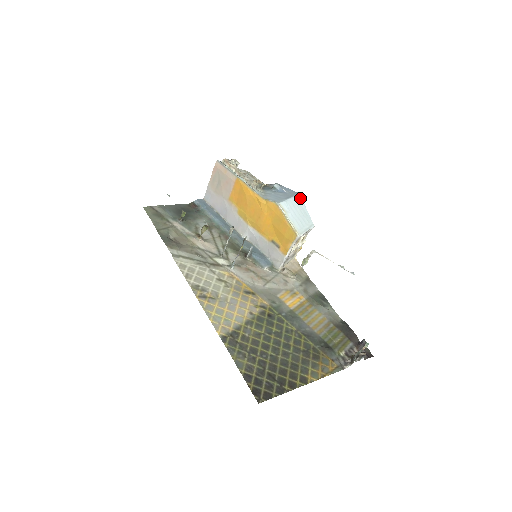
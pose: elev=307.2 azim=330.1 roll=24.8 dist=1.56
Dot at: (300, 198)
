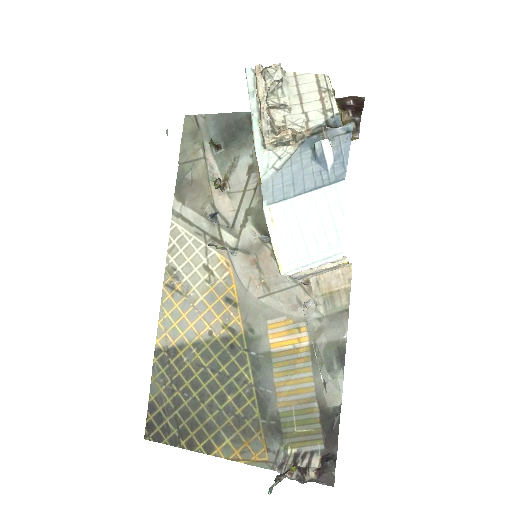
Dot at: (339, 192)
